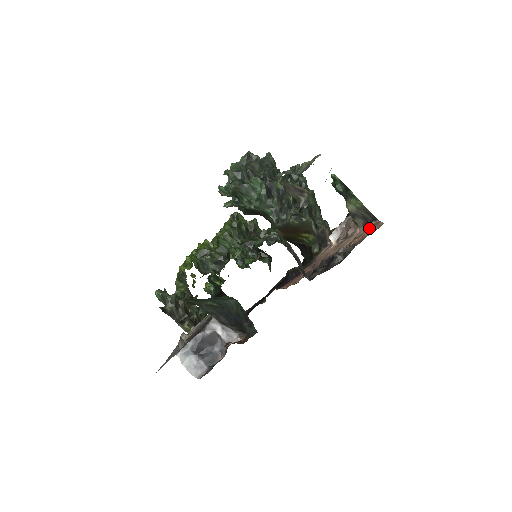
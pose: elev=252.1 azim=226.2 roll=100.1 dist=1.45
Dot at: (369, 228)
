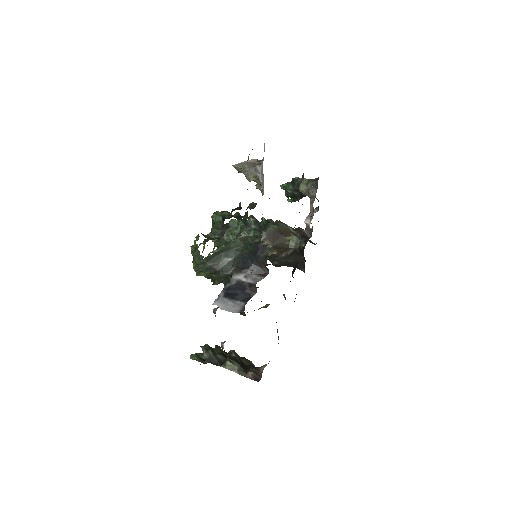
Dot at: occluded
